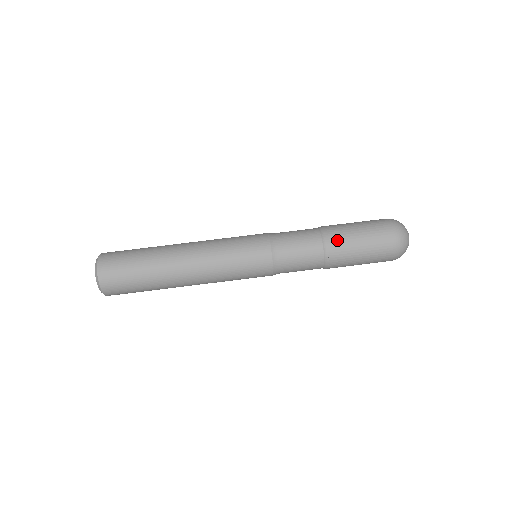
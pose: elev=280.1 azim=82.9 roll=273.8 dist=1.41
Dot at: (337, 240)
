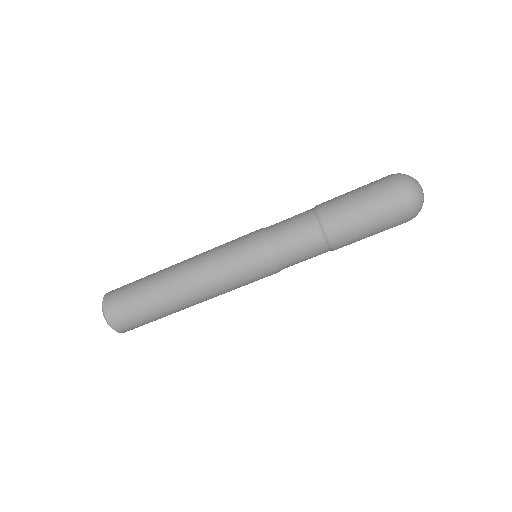
Dot at: (336, 221)
